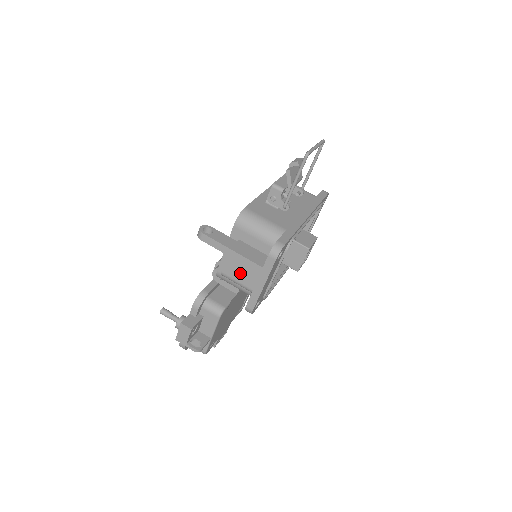
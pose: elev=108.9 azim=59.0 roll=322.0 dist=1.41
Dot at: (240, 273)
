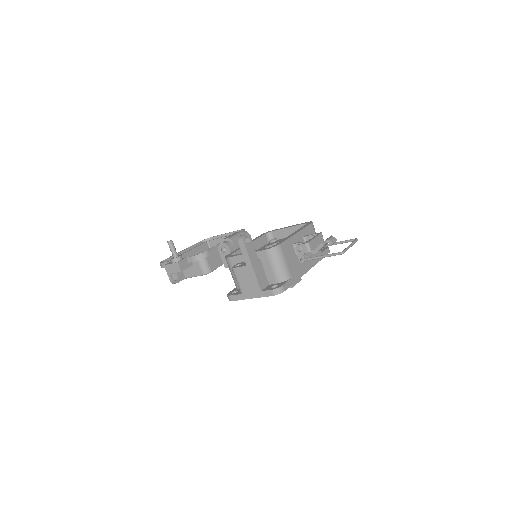
Dot at: (245, 280)
